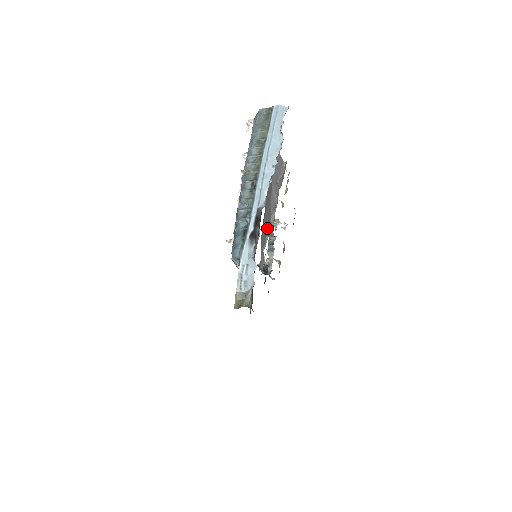
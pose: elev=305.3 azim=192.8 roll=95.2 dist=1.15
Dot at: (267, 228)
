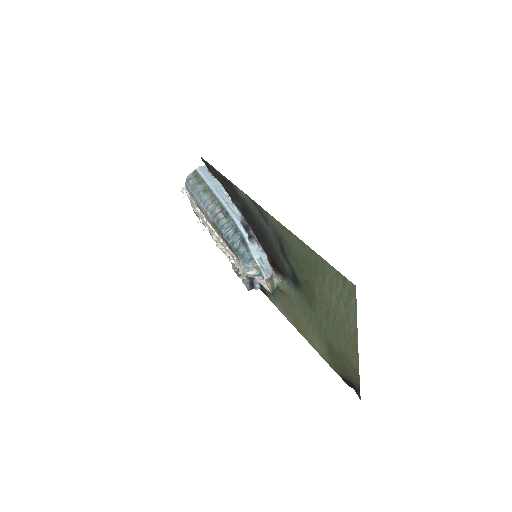
Dot at: occluded
